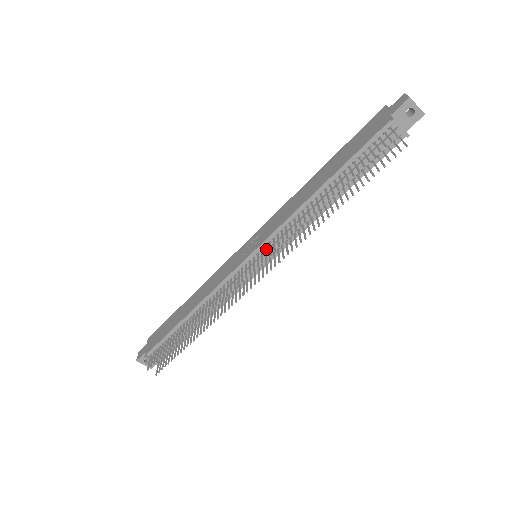
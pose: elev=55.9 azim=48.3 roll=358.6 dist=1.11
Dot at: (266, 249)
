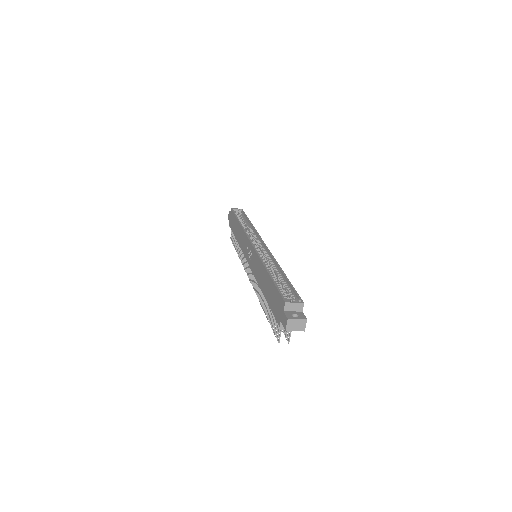
Dot at: occluded
